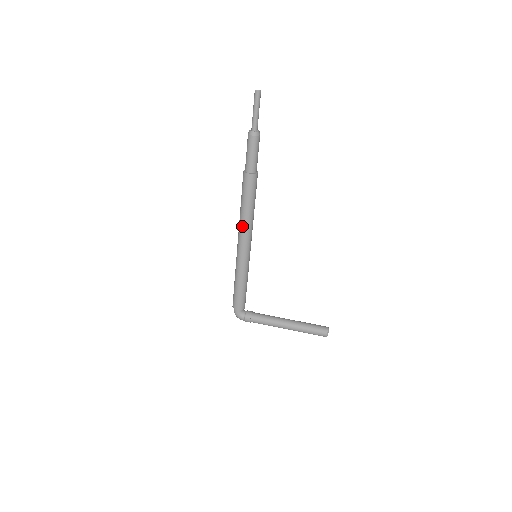
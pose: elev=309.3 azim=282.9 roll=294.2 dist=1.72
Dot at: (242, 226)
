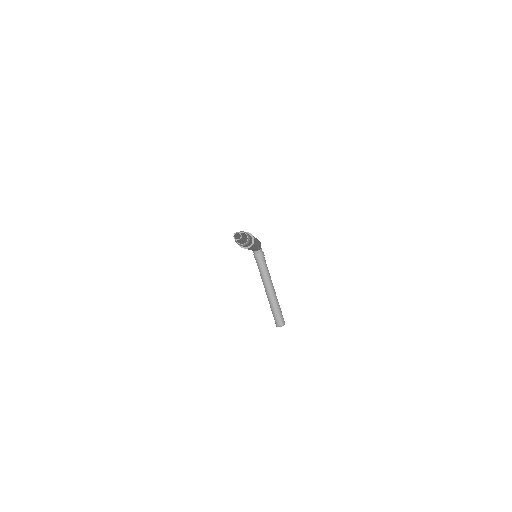
Dot at: occluded
